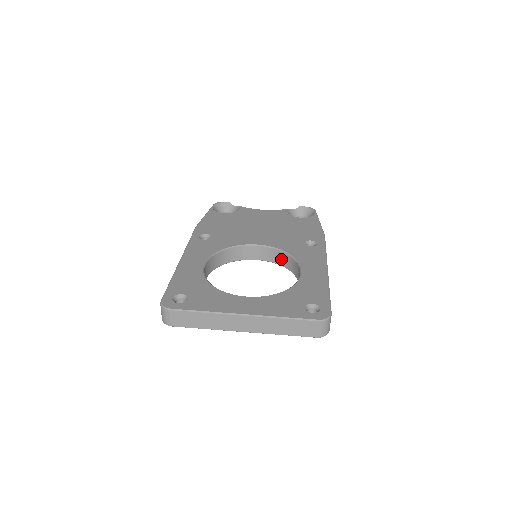
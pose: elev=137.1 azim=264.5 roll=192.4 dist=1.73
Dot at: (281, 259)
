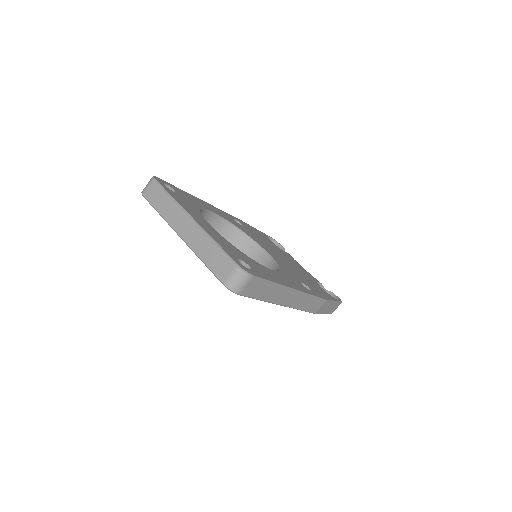
Dot at: occluded
